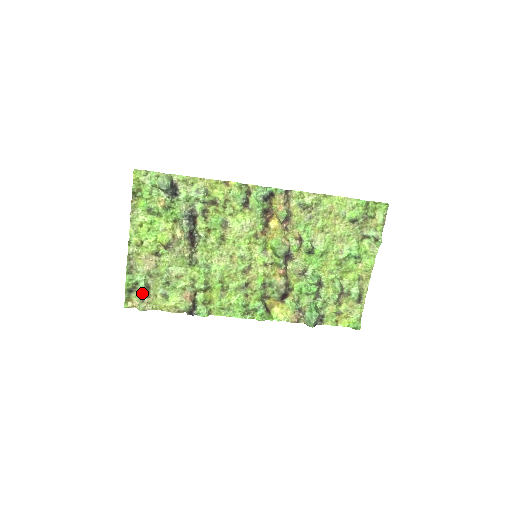
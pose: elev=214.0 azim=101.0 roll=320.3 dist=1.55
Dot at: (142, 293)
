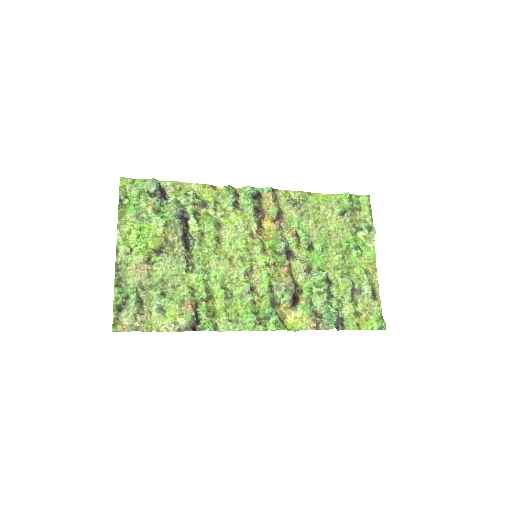
Dot at: (134, 308)
